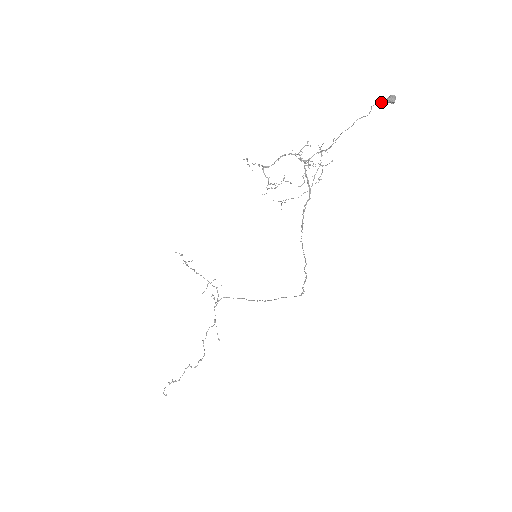
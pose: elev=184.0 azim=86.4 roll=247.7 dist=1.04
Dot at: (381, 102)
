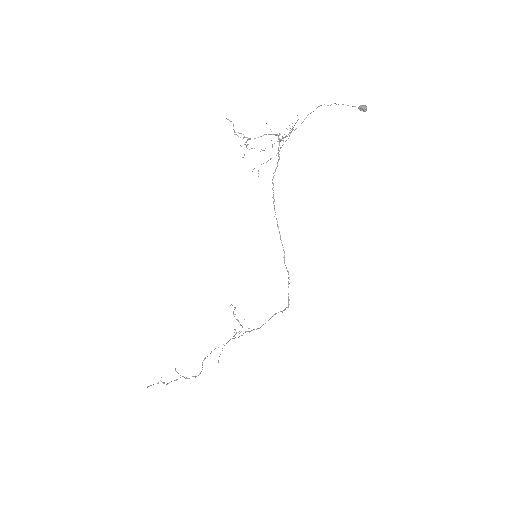
Dot at: occluded
